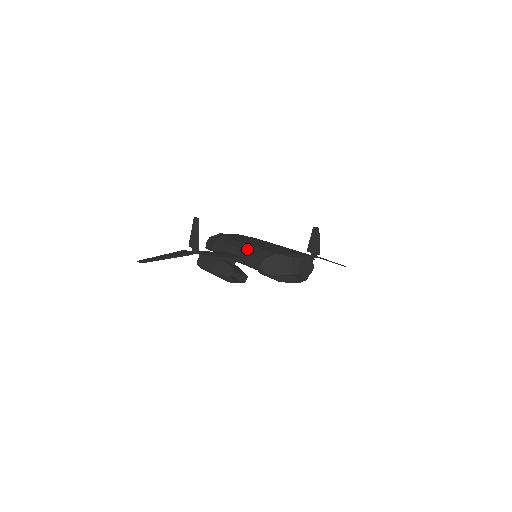
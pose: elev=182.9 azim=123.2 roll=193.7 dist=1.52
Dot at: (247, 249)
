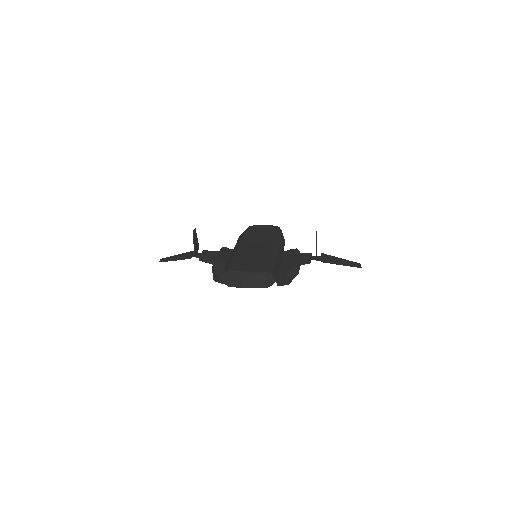
Dot at: (231, 256)
